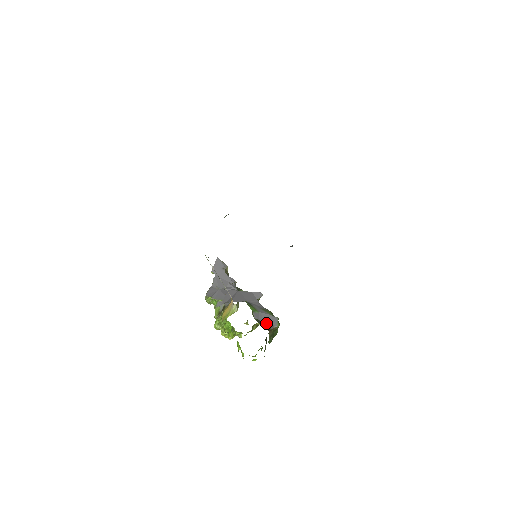
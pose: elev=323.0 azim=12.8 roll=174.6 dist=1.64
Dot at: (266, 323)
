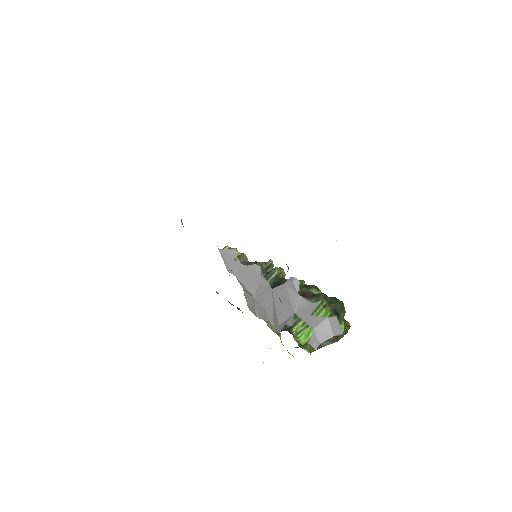
Dot at: (329, 338)
